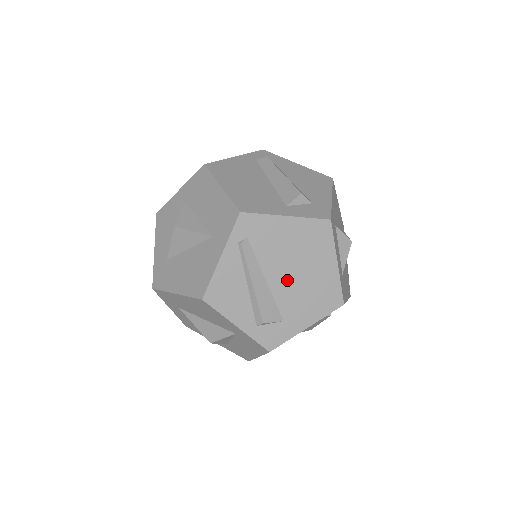
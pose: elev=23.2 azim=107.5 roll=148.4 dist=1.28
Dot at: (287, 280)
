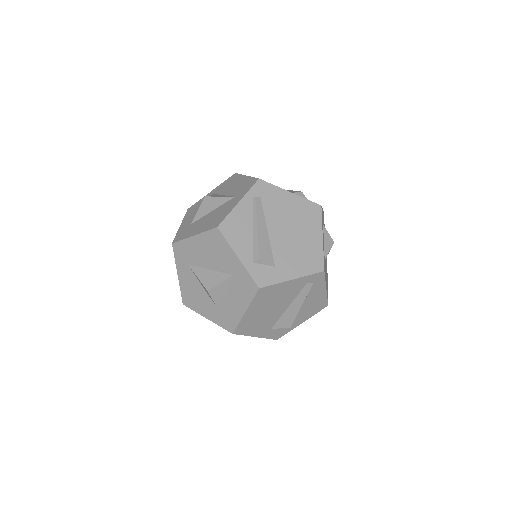
Dot at: (283, 236)
